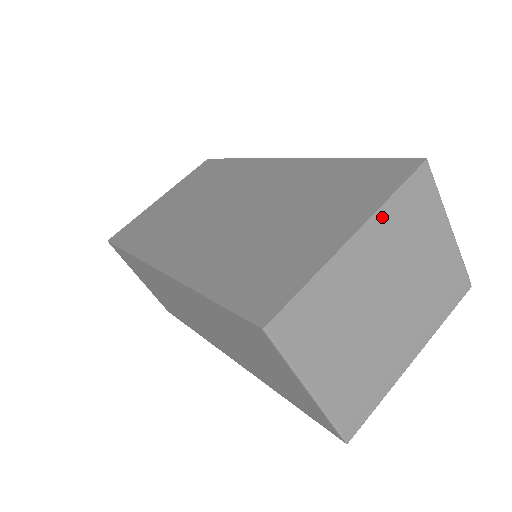
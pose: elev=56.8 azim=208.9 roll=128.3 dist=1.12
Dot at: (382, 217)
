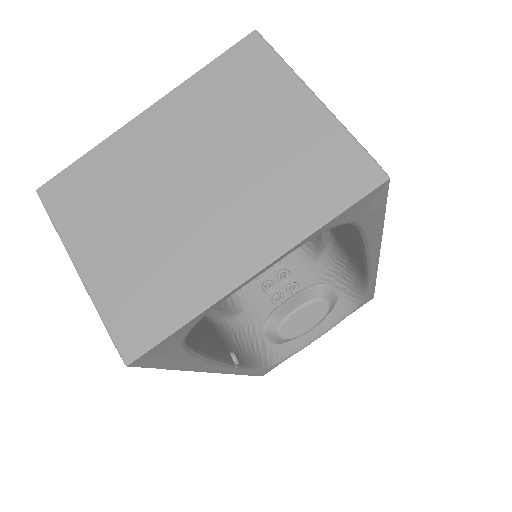
Dot at: (186, 91)
